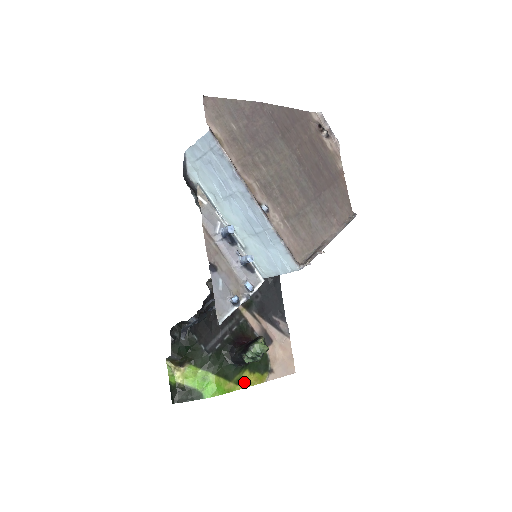
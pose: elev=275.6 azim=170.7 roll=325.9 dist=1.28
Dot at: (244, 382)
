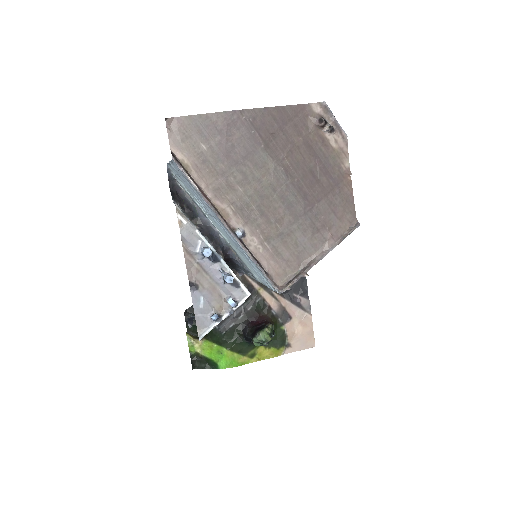
Dot at: (259, 356)
